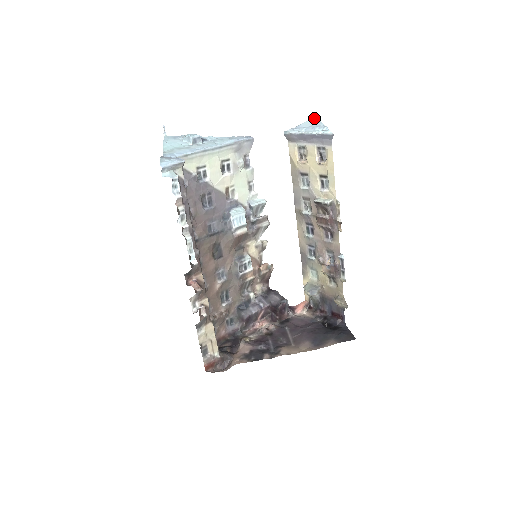
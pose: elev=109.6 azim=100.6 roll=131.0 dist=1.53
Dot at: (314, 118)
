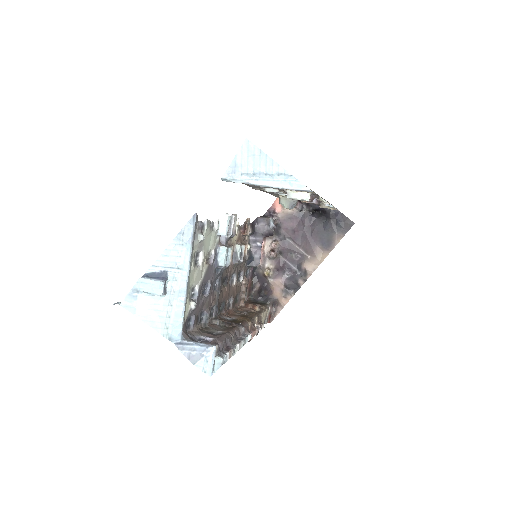
Dot at: (246, 143)
